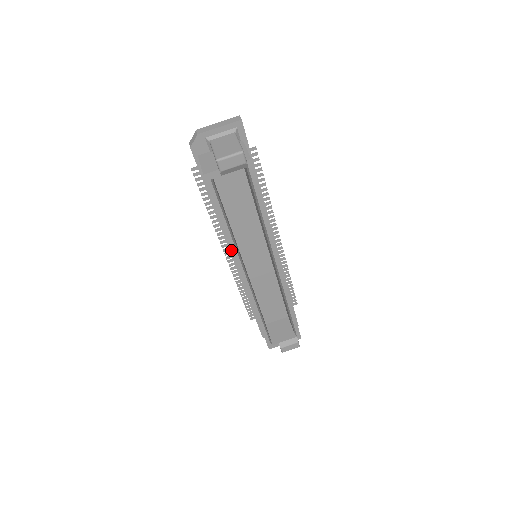
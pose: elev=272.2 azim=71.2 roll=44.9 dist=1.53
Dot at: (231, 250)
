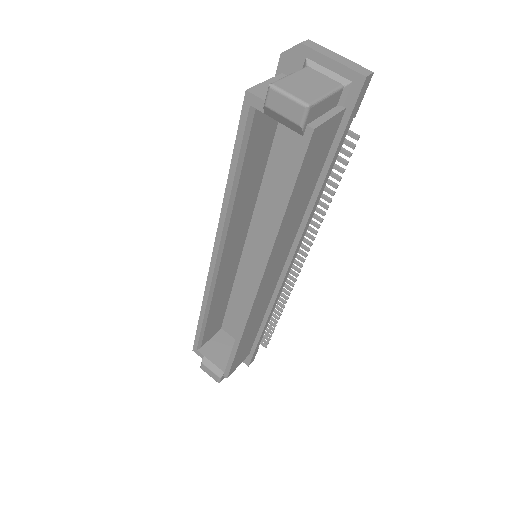
Dot at: occluded
